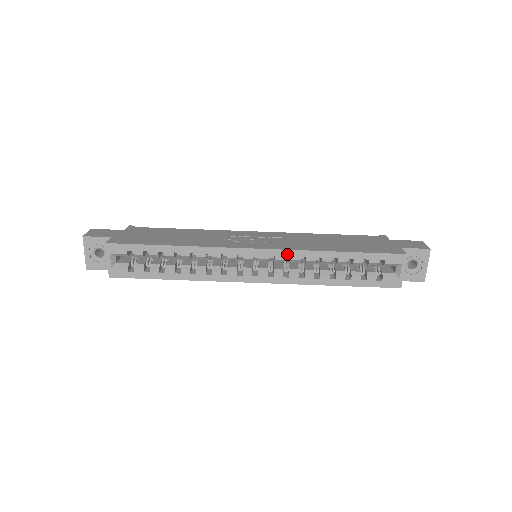
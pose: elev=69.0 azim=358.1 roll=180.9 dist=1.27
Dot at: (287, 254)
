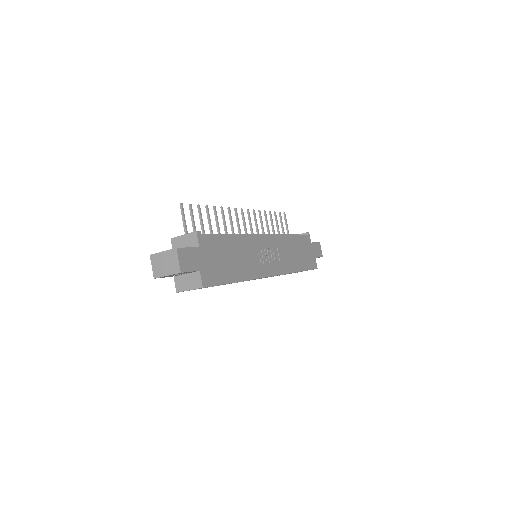
Dot at: occluded
